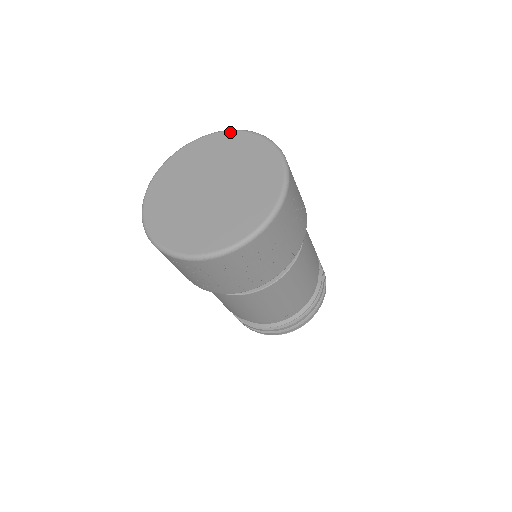
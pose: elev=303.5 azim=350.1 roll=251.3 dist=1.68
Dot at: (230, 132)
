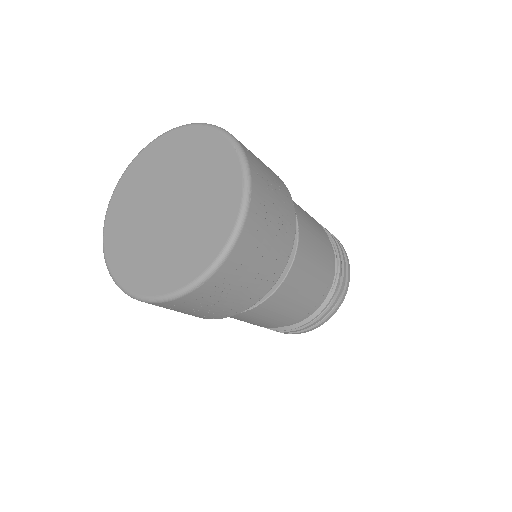
Dot at: (217, 133)
